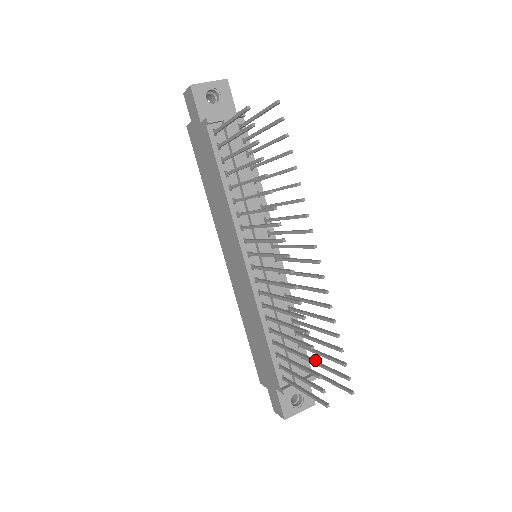
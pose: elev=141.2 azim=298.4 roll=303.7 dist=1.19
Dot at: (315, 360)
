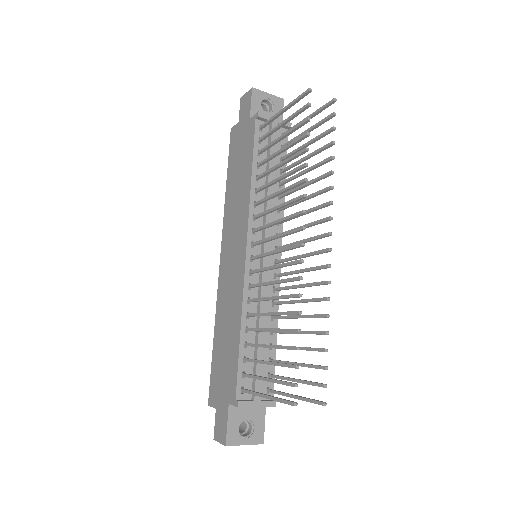
Dot at: occluded
